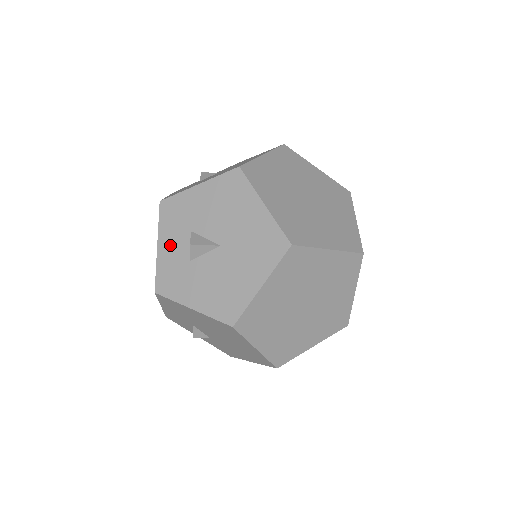
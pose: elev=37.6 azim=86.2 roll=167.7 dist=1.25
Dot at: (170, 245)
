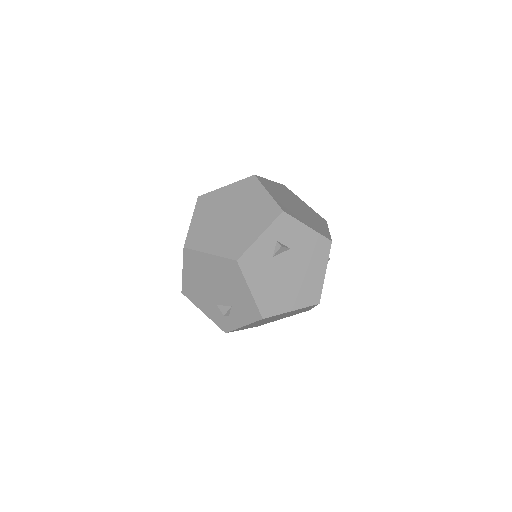
Dot at: occluded
